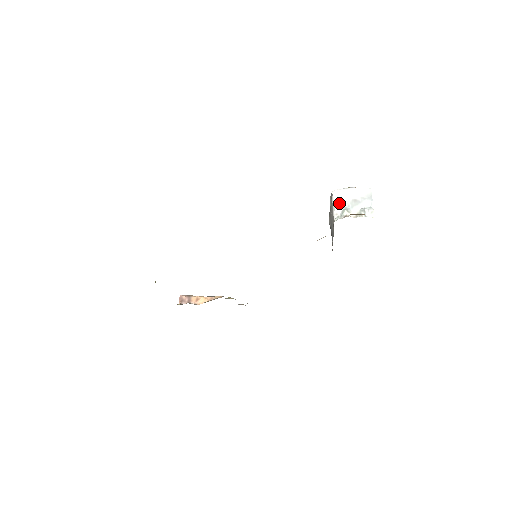
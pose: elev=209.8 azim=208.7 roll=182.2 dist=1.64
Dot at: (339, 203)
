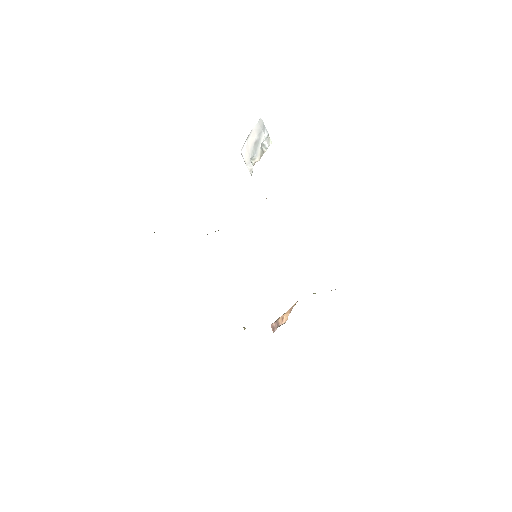
Dot at: (247, 159)
